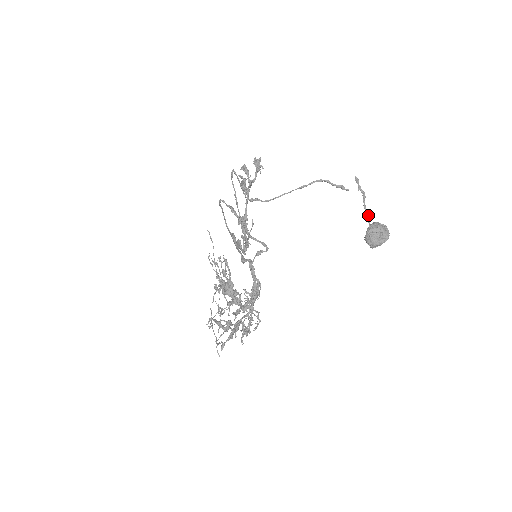
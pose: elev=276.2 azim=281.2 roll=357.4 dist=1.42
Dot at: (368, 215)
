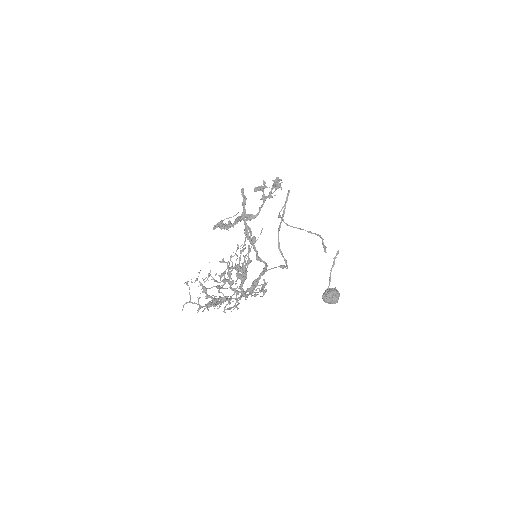
Dot at: occluded
